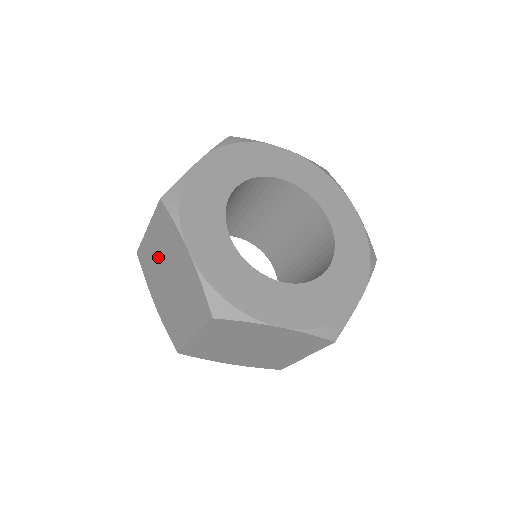
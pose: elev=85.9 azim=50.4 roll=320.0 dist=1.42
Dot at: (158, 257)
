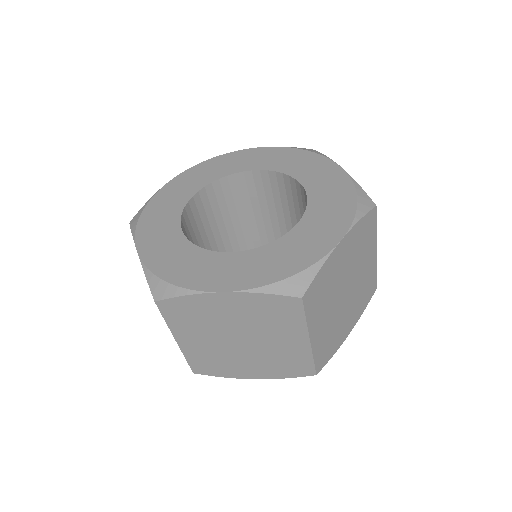
Dot at: occluded
